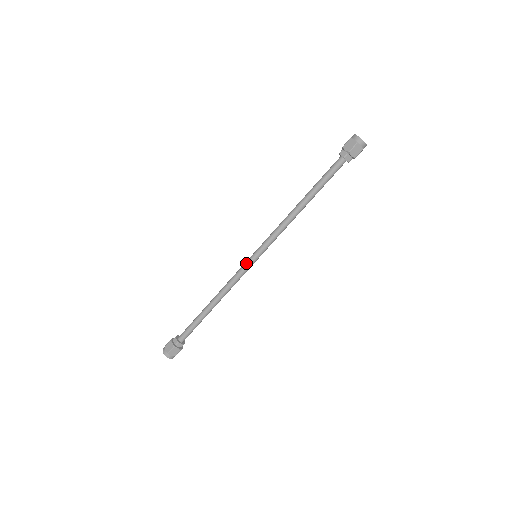
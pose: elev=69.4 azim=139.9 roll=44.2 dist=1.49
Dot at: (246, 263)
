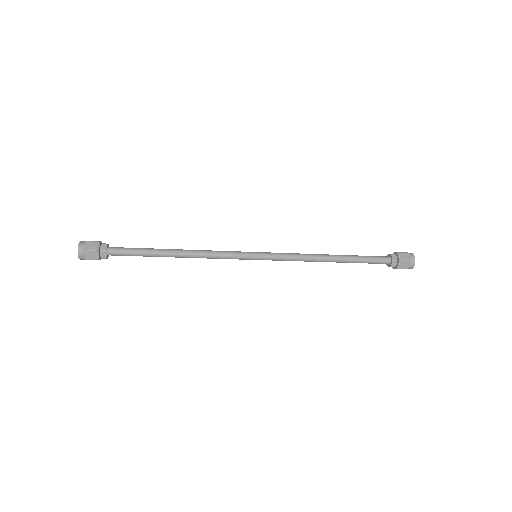
Dot at: occluded
